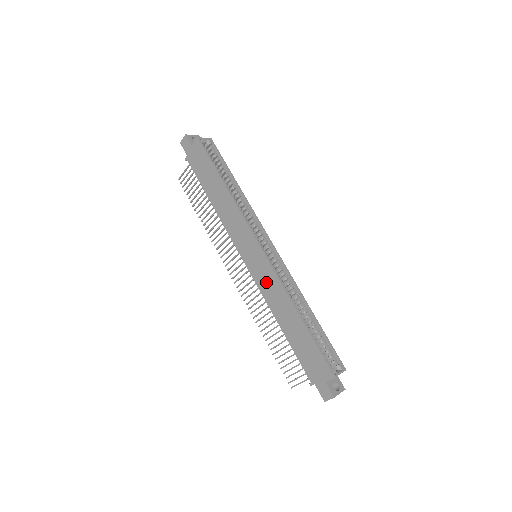
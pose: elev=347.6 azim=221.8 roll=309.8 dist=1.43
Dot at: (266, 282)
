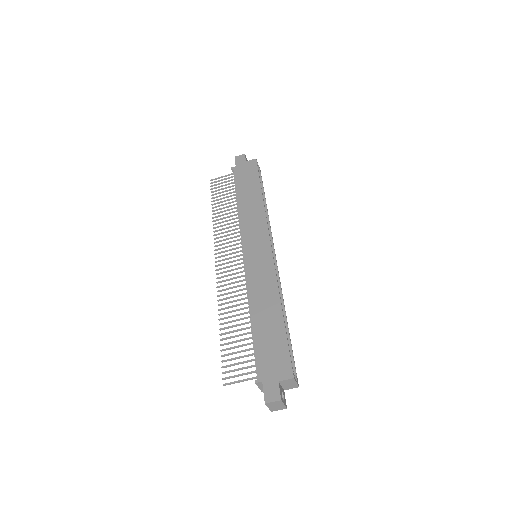
Dot at: (259, 274)
